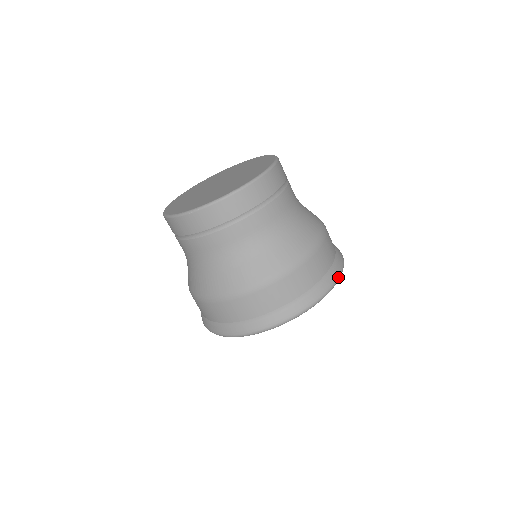
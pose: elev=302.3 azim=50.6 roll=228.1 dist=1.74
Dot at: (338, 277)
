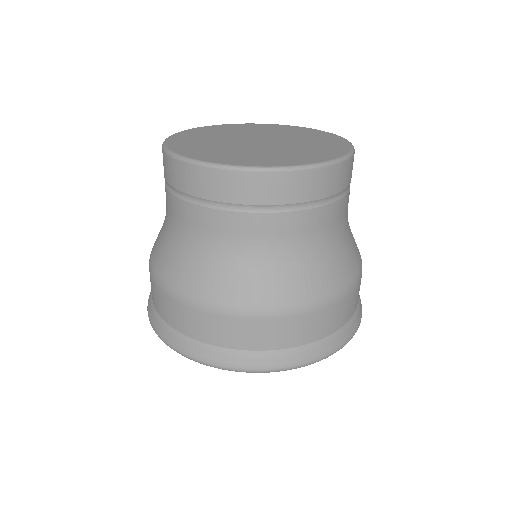
Dot at: (301, 364)
